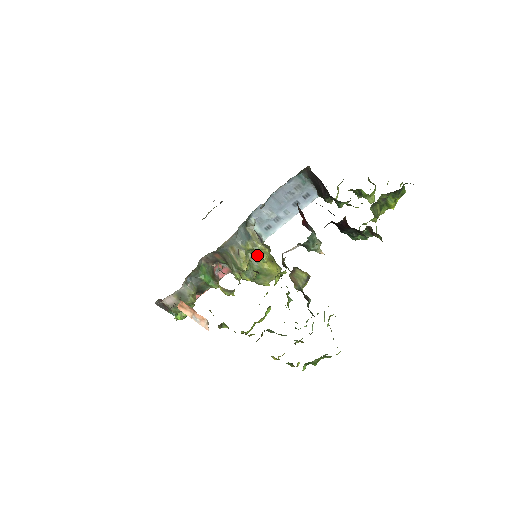
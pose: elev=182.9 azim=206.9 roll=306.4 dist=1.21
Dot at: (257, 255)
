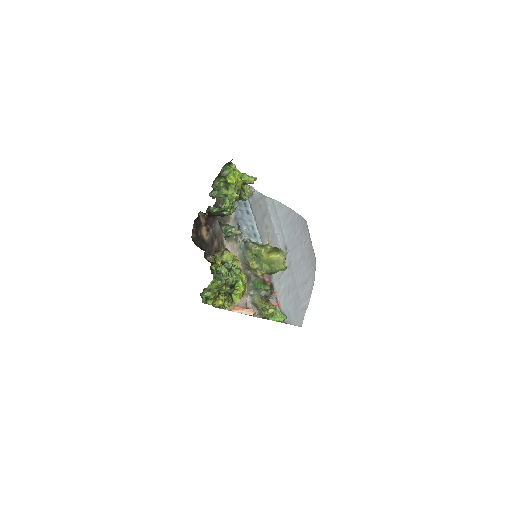
Dot at: (257, 255)
